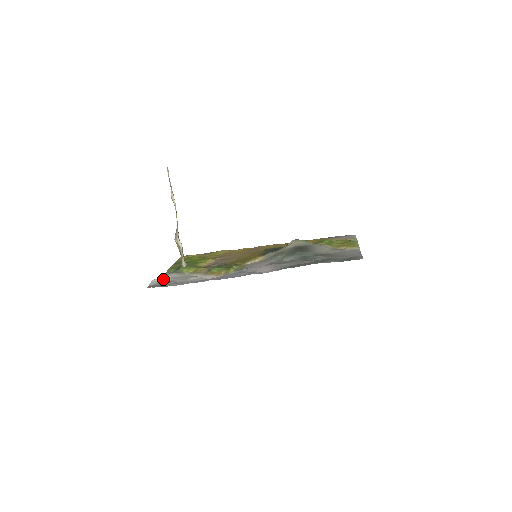
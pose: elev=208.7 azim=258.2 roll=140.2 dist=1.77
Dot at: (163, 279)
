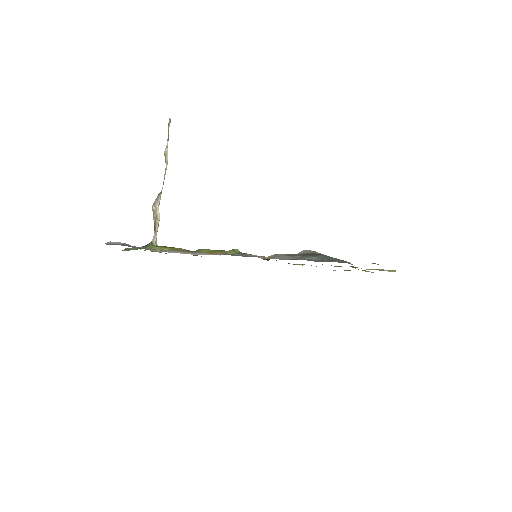
Dot at: (126, 244)
